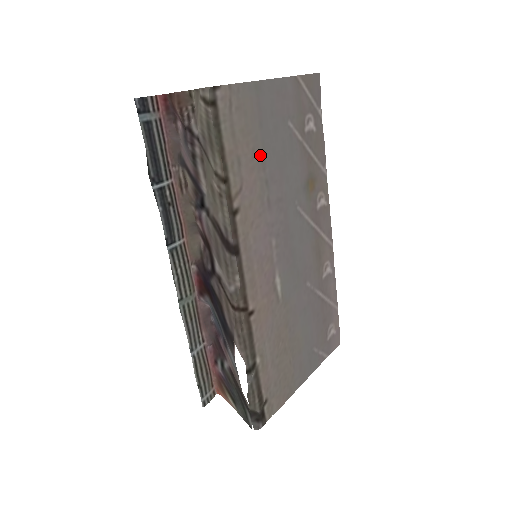
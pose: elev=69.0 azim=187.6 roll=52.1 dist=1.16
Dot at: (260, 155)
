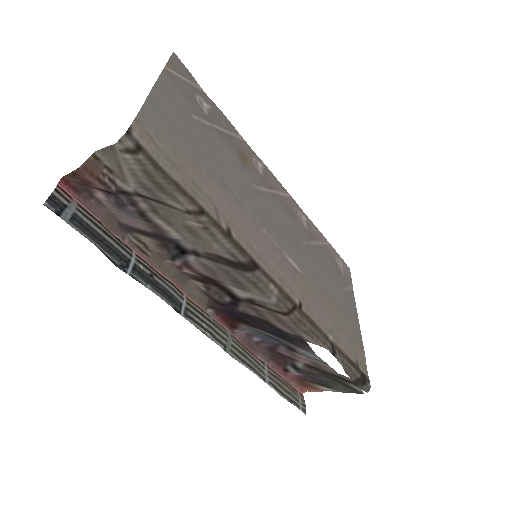
Dot at: (201, 165)
